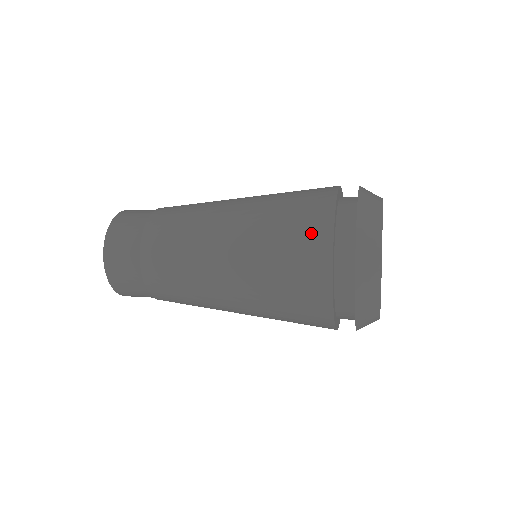
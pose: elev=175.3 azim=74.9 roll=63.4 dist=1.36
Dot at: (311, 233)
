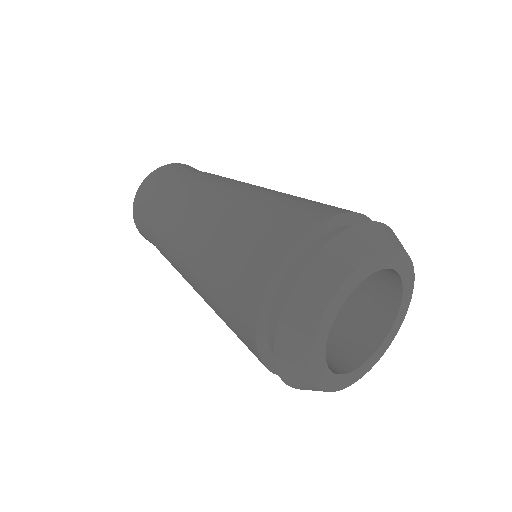
Dot at: (283, 230)
